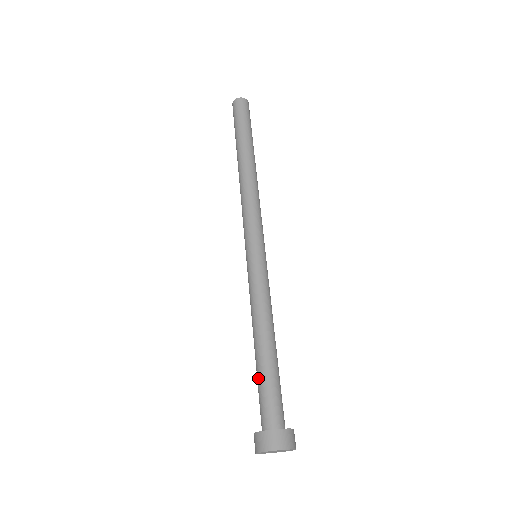
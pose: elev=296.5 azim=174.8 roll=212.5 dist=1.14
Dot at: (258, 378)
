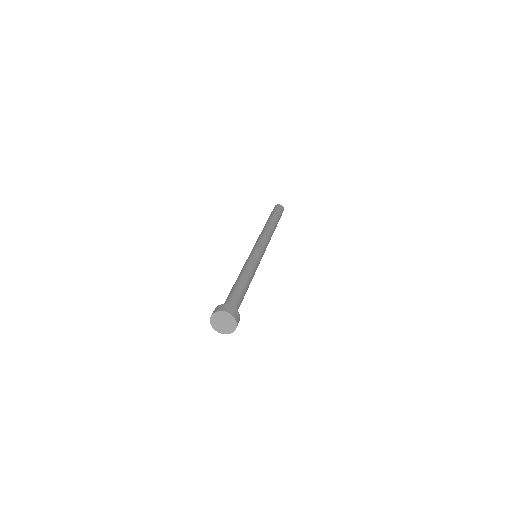
Dot at: occluded
